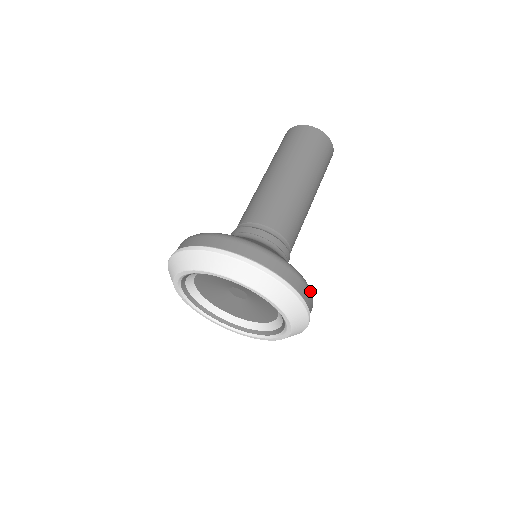
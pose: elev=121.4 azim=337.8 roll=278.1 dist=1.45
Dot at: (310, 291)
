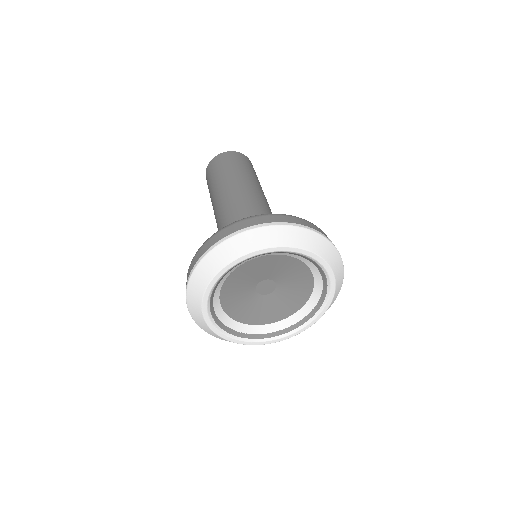
Dot at: occluded
